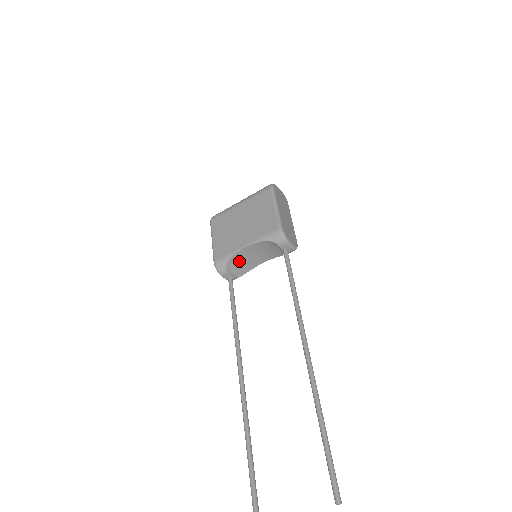
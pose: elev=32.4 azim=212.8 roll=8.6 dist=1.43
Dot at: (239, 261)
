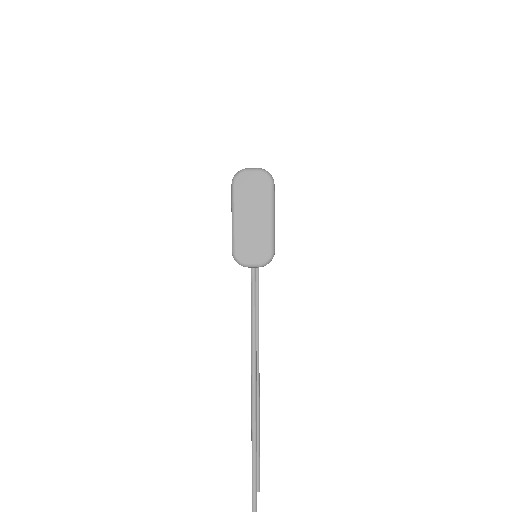
Dot at: occluded
